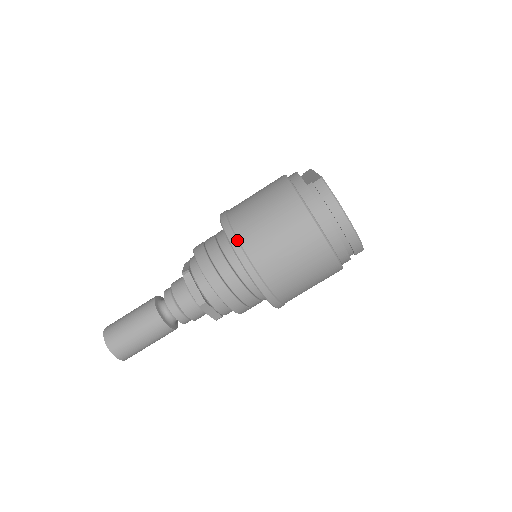
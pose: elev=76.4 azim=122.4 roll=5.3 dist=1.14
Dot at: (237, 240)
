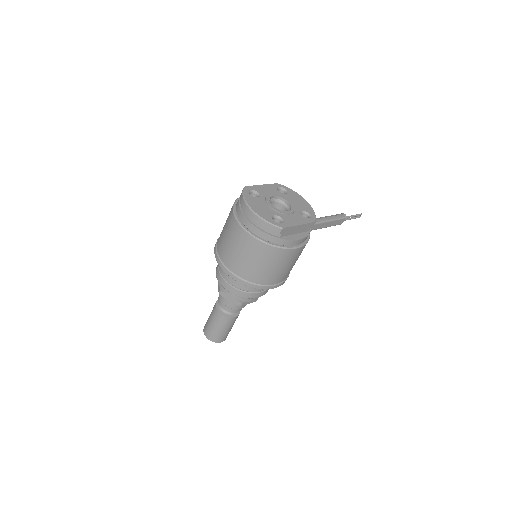
Dot at: (216, 244)
